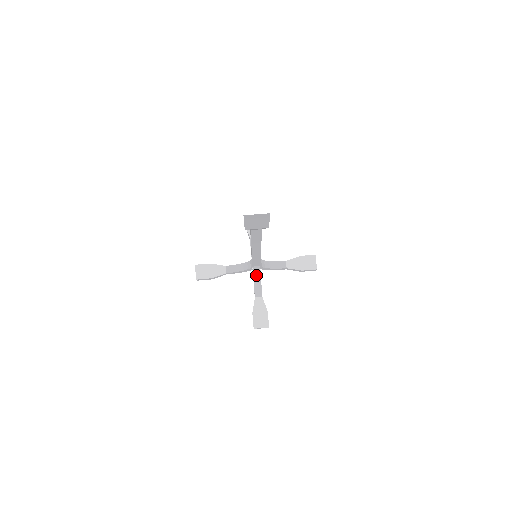
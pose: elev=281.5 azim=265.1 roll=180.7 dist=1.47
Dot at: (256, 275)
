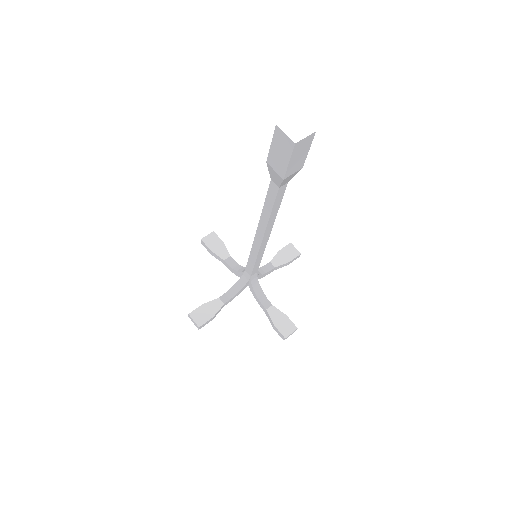
Dot at: (240, 283)
